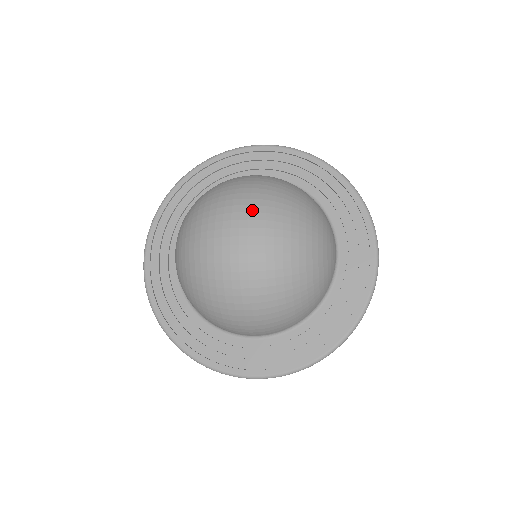
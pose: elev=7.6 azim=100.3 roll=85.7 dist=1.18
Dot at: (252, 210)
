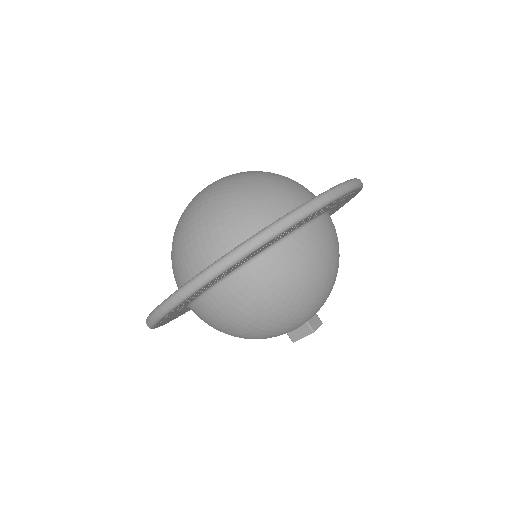
Dot at: occluded
